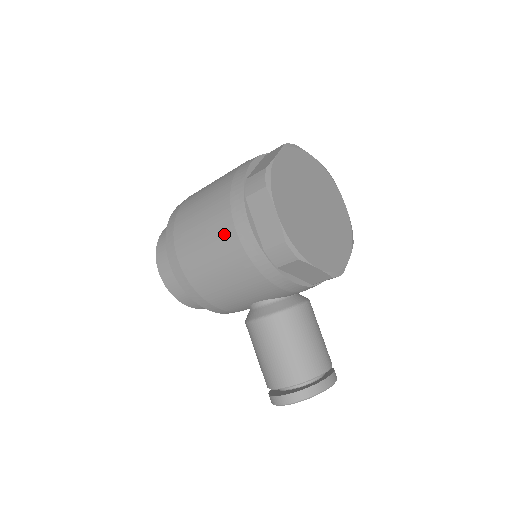
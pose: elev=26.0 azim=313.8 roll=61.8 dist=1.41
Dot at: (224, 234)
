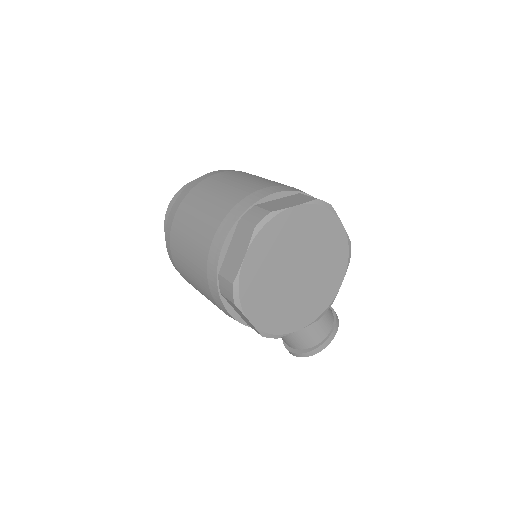
Dot at: (212, 302)
